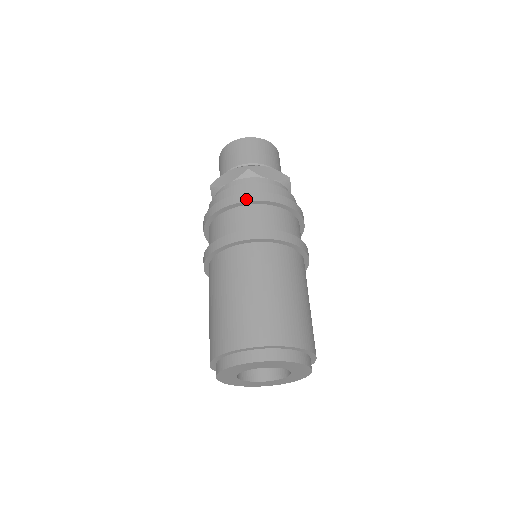
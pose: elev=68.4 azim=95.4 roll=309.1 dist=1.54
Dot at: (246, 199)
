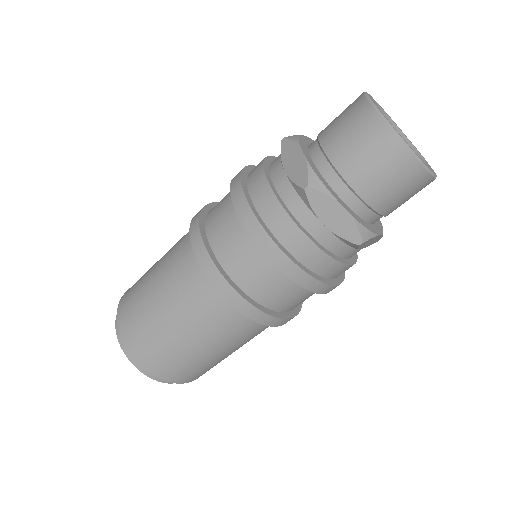
Dot at: (308, 287)
